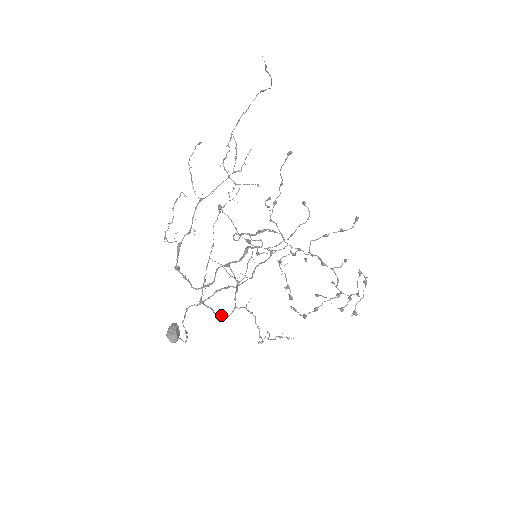
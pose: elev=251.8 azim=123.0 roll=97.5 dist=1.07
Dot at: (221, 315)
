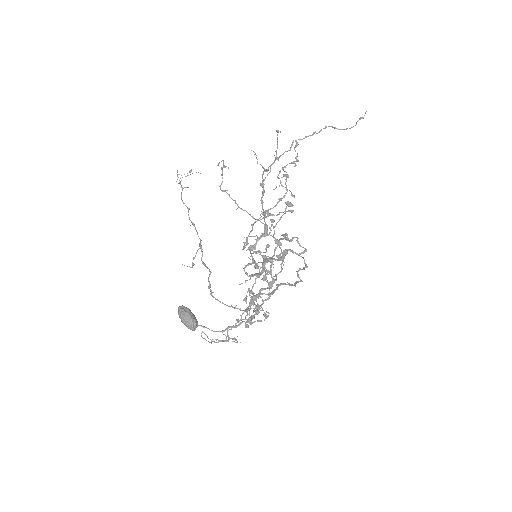
Dot at: (236, 308)
